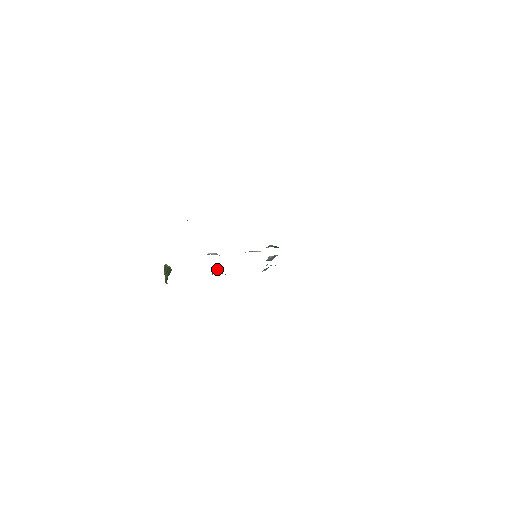
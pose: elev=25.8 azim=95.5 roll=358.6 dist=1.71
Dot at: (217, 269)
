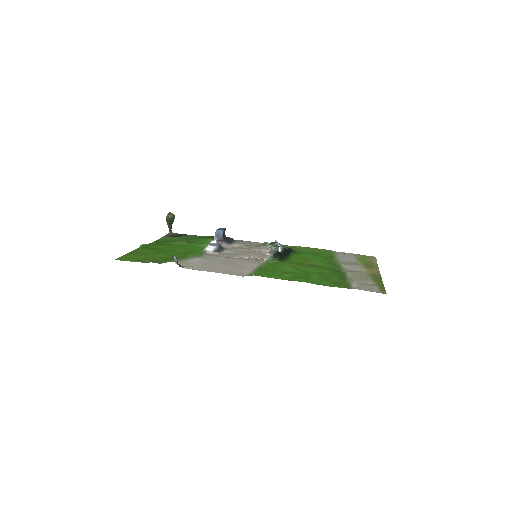
Dot at: (220, 236)
